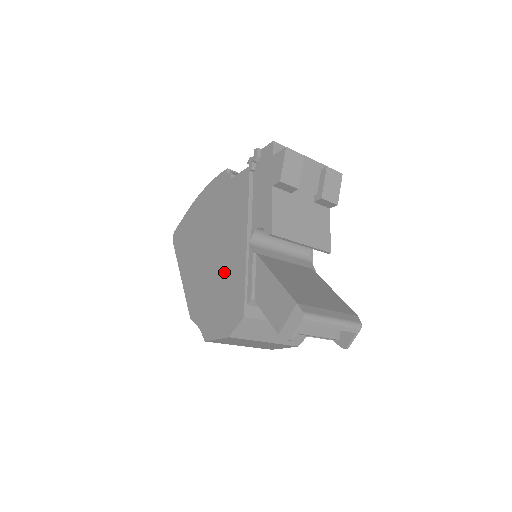
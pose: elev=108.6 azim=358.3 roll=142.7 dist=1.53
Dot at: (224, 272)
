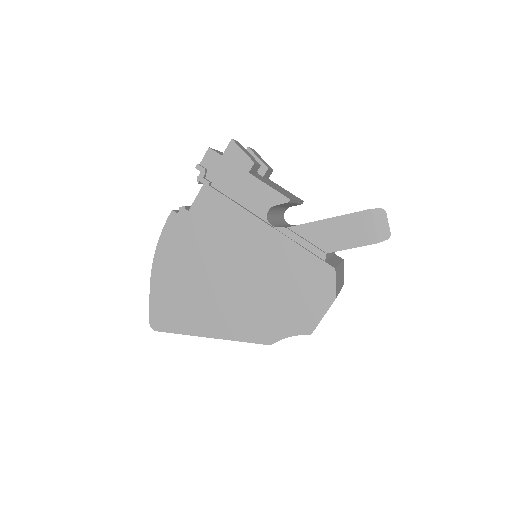
Dot at: (271, 271)
